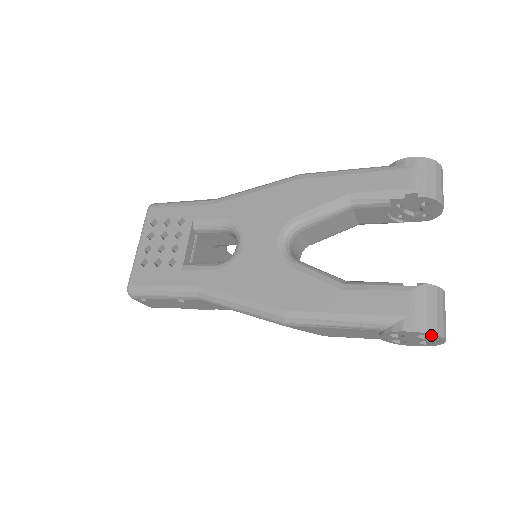
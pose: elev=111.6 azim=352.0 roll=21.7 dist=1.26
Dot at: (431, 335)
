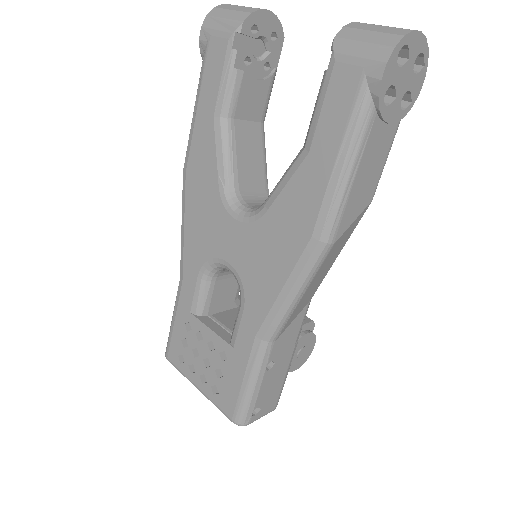
Dot at: (401, 44)
